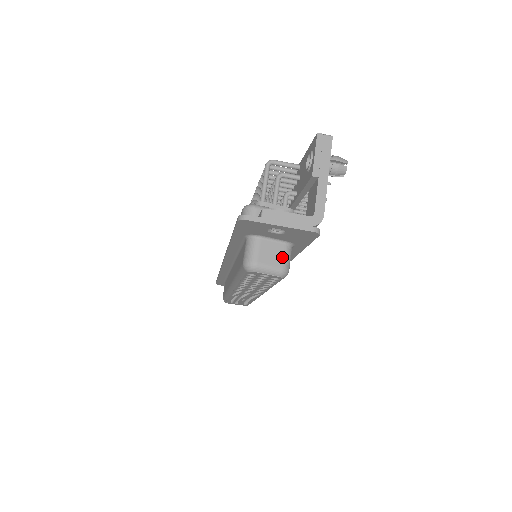
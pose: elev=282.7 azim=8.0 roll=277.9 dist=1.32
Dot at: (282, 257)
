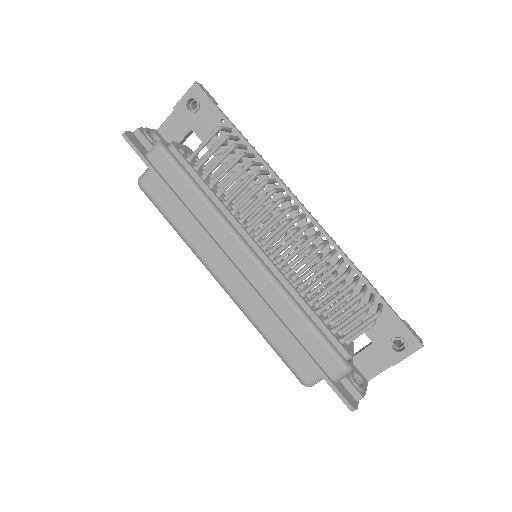
Dot at: occluded
